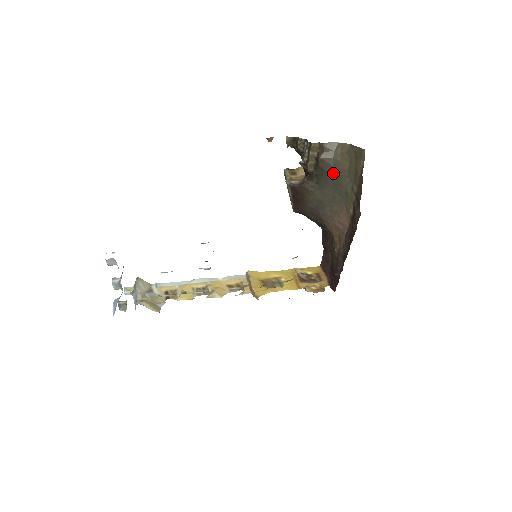
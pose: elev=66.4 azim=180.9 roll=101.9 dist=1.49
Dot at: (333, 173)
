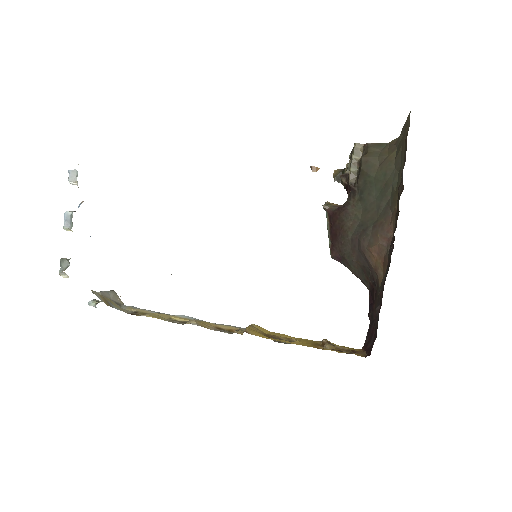
Dot at: (378, 174)
